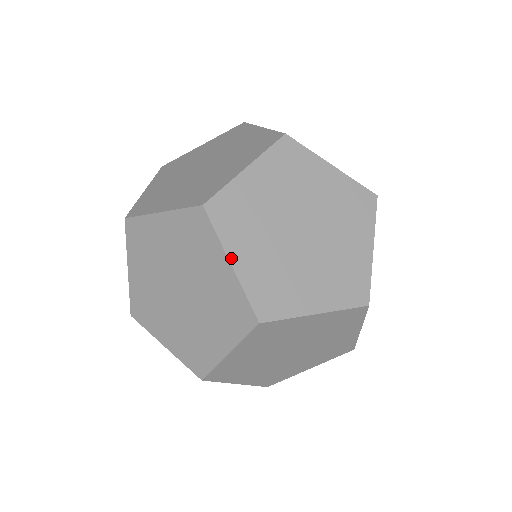
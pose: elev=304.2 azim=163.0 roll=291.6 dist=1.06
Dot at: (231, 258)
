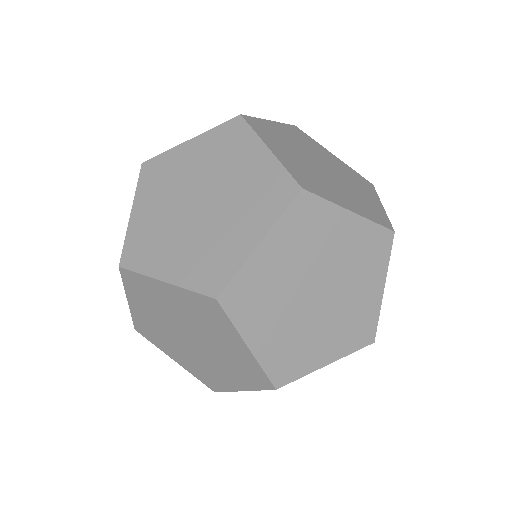
Dot at: (134, 208)
